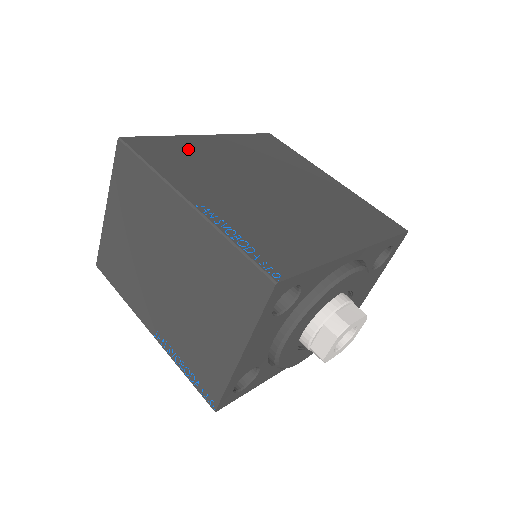
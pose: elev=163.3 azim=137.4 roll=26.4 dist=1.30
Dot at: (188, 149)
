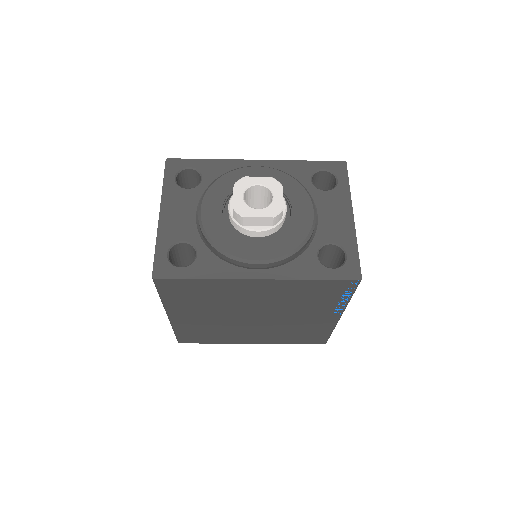
Dot at: occluded
